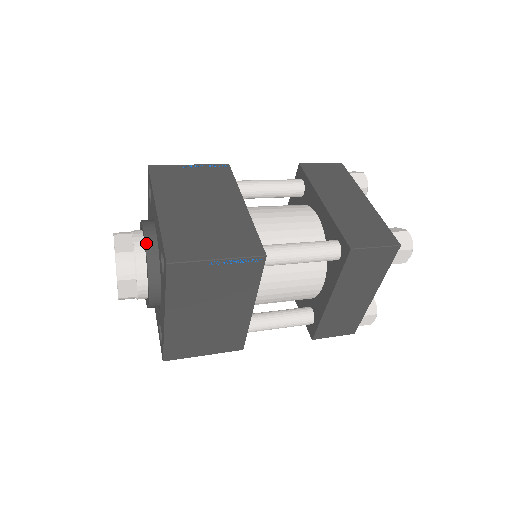
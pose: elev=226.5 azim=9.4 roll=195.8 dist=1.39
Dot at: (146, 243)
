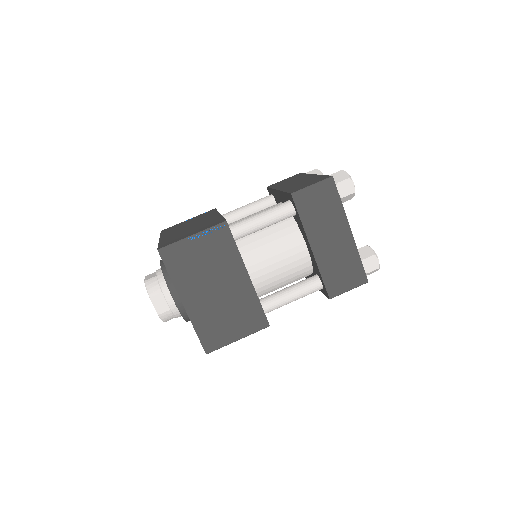
Dot at: (161, 265)
